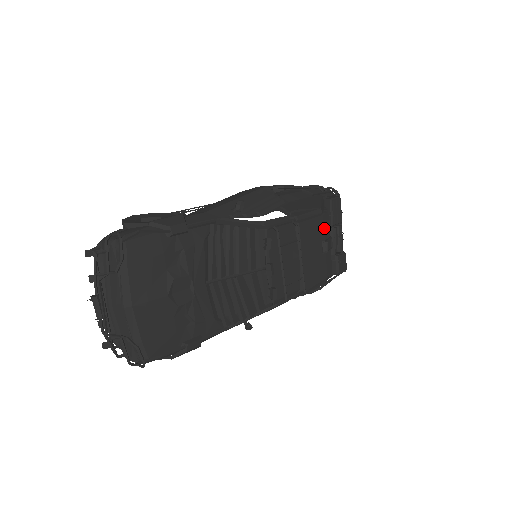
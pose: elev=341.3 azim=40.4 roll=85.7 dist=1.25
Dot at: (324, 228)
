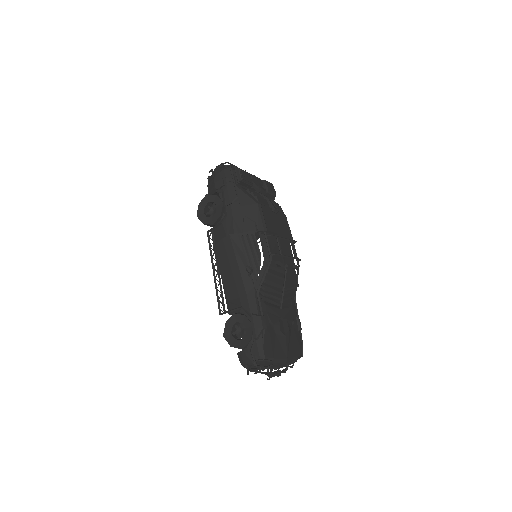
Dot at: (264, 204)
